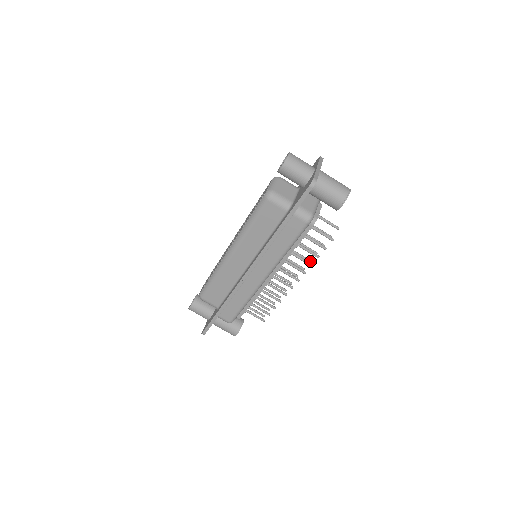
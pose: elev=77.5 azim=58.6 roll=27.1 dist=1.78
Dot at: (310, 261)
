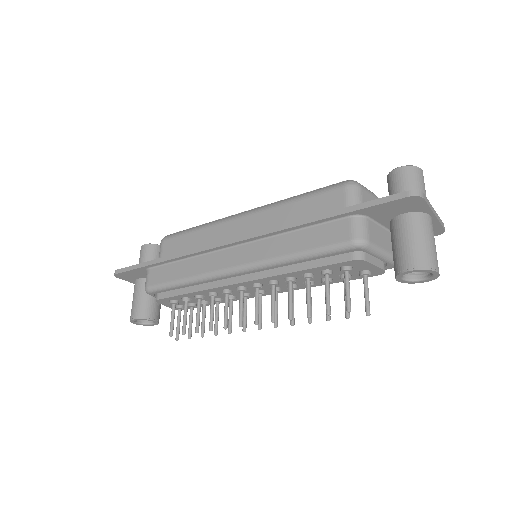
Dot at: (293, 323)
